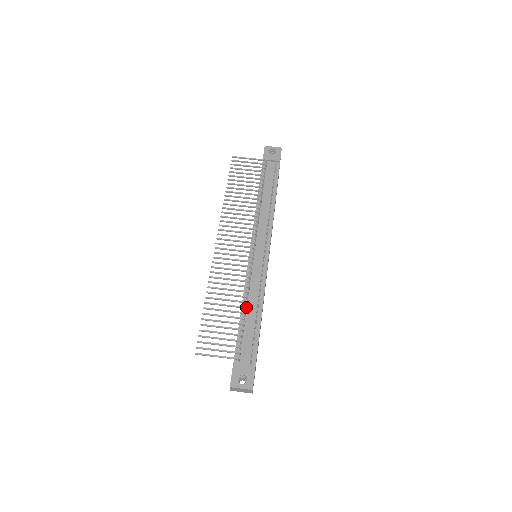
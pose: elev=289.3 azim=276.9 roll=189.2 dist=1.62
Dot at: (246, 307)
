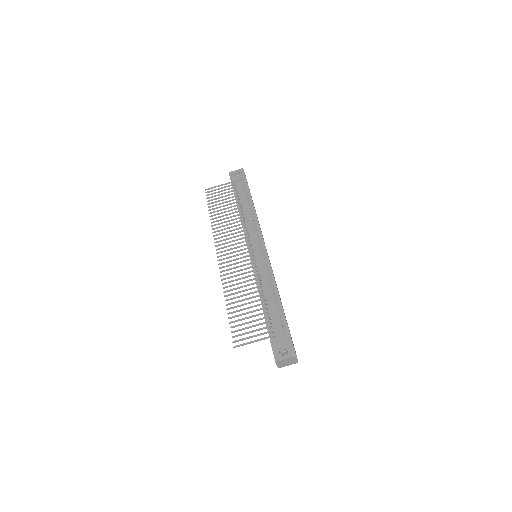
Dot at: (263, 295)
